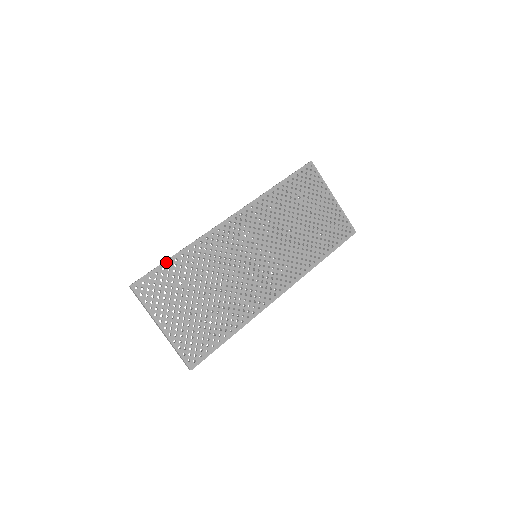
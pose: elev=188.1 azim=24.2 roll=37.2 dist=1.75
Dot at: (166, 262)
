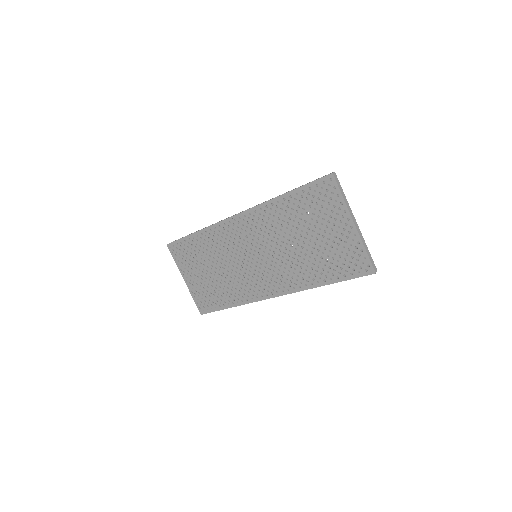
Dot at: (187, 237)
